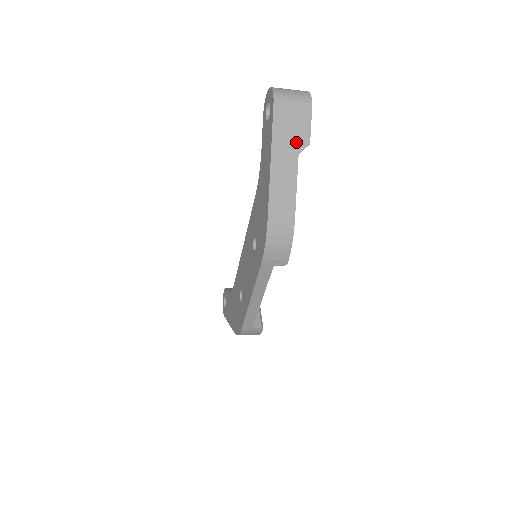
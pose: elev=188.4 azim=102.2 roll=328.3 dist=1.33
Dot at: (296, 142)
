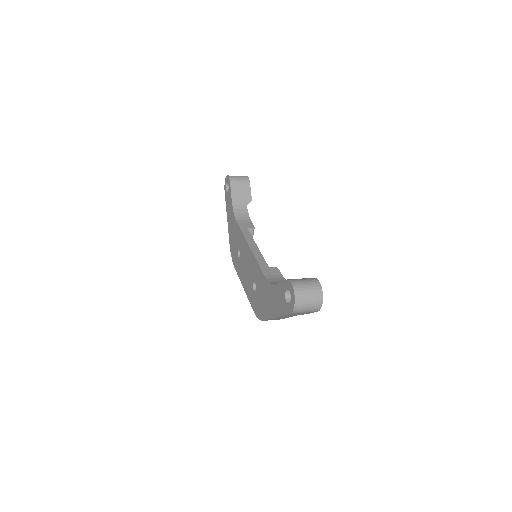
Dot at: occluded
